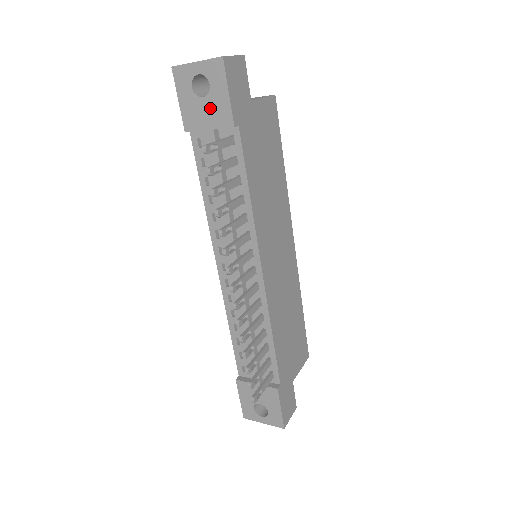
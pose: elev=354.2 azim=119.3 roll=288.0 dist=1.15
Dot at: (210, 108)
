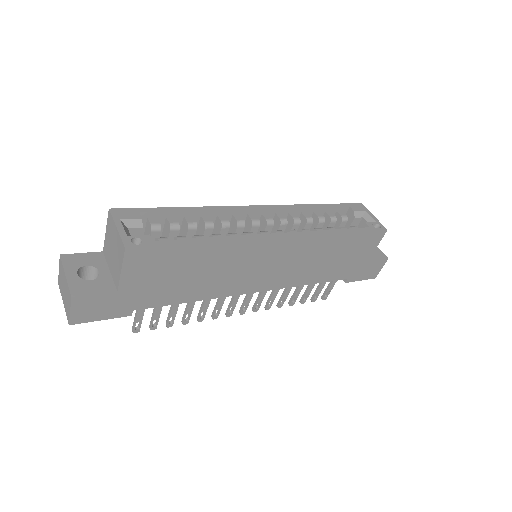
Dot at: occluded
